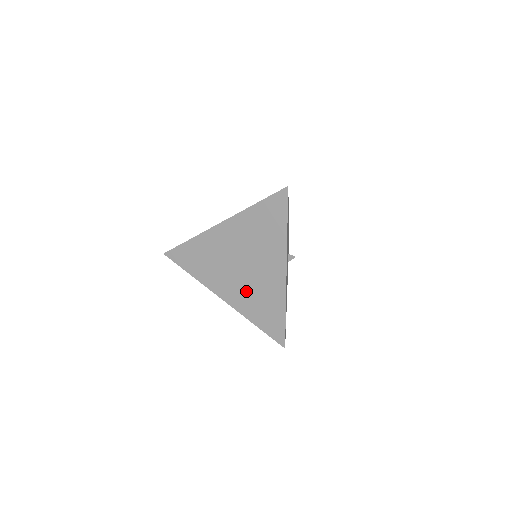
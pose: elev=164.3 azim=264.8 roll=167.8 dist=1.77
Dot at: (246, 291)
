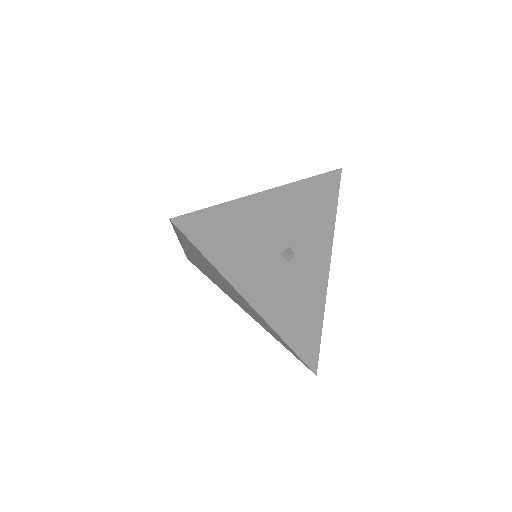
Dot at: (248, 311)
